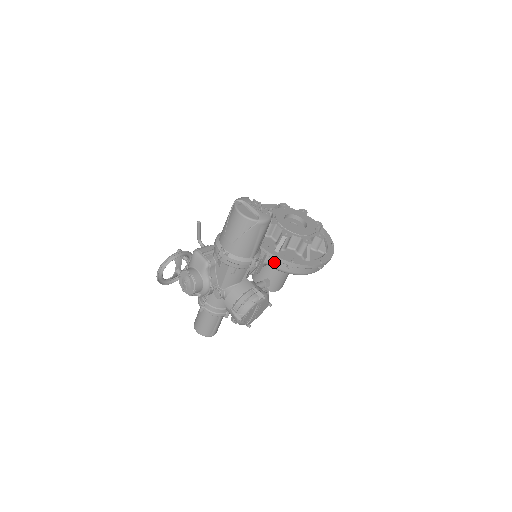
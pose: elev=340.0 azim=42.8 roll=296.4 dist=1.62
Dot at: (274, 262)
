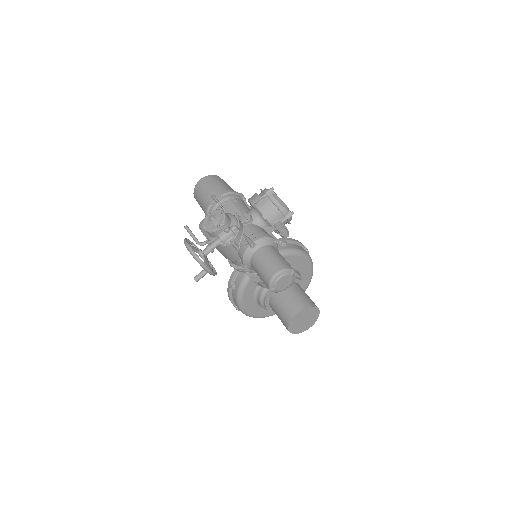
Dot at: occluded
